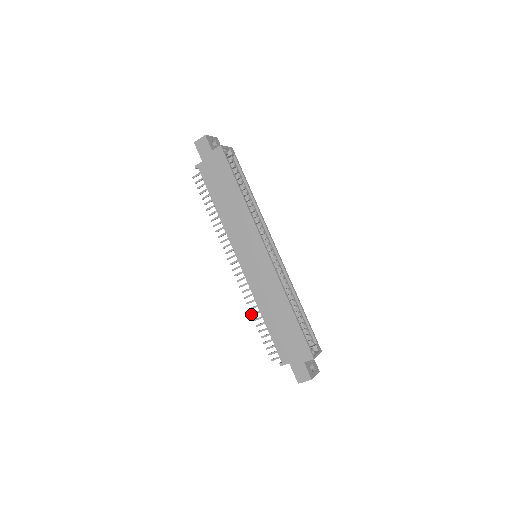
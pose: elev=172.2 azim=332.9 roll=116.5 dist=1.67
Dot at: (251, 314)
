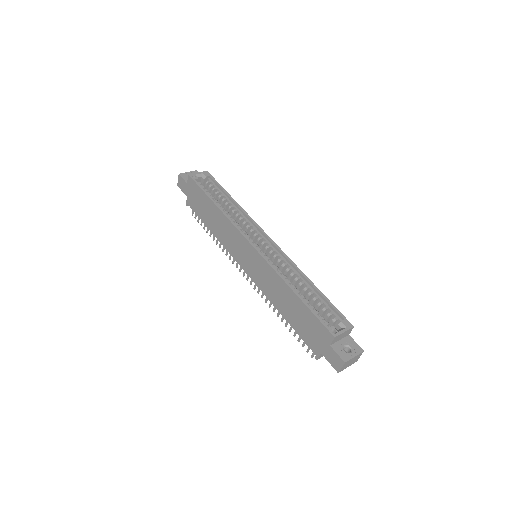
Dot at: occluded
